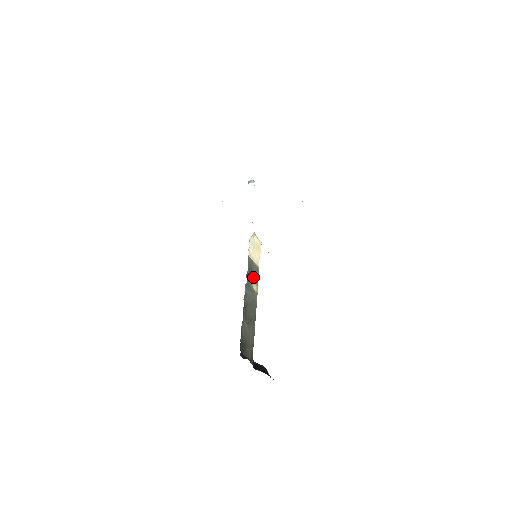
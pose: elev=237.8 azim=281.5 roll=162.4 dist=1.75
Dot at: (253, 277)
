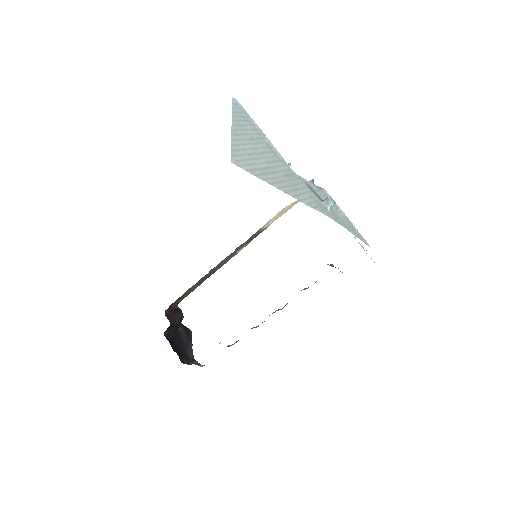
Dot at: (247, 242)
